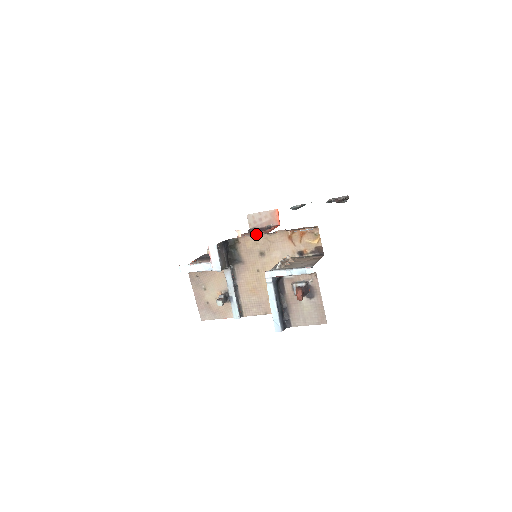
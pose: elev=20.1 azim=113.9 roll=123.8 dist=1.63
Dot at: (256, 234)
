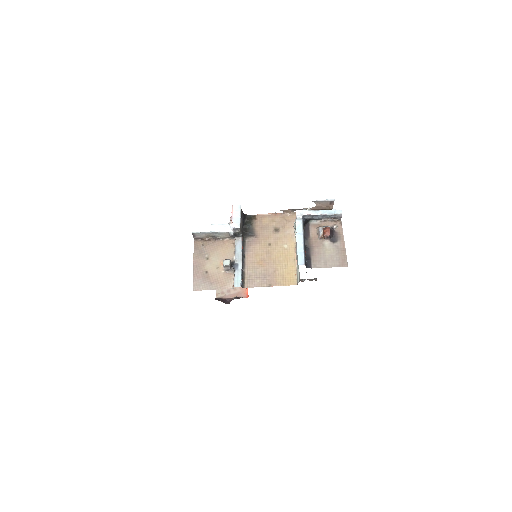
Dot at: occluded
